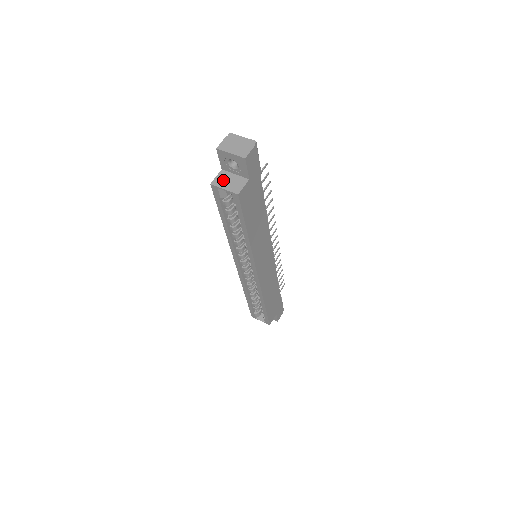
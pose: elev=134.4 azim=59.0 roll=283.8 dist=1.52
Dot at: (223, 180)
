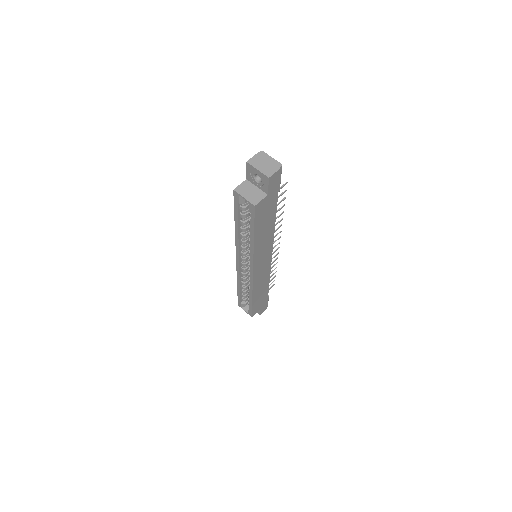
Dot at: (245, 189)
